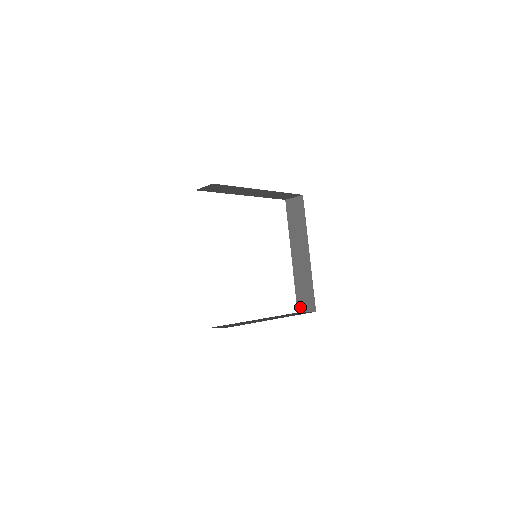
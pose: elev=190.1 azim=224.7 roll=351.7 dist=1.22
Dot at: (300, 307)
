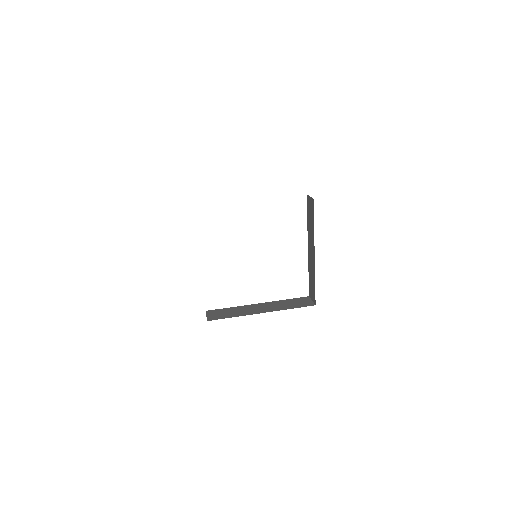
Dot at: (310, 293)
